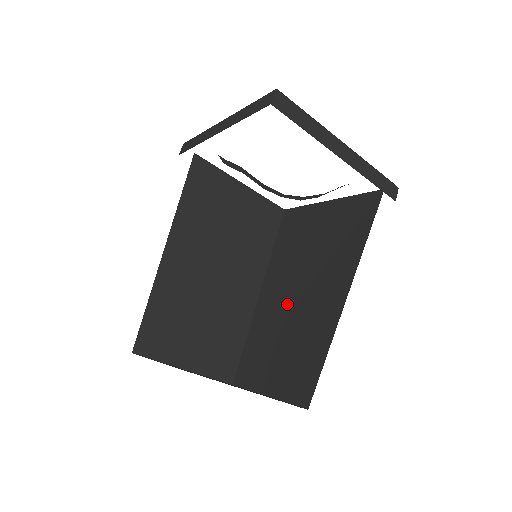
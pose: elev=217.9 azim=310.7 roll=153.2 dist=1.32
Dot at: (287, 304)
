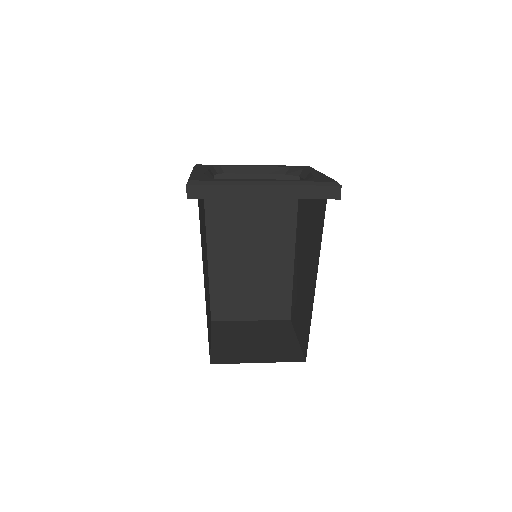
Dot at: (302, 271)
